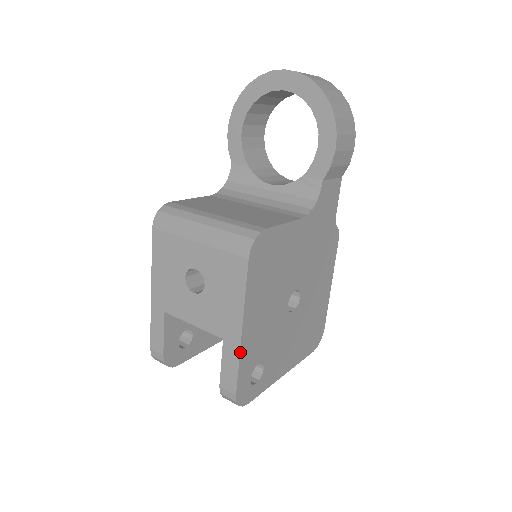
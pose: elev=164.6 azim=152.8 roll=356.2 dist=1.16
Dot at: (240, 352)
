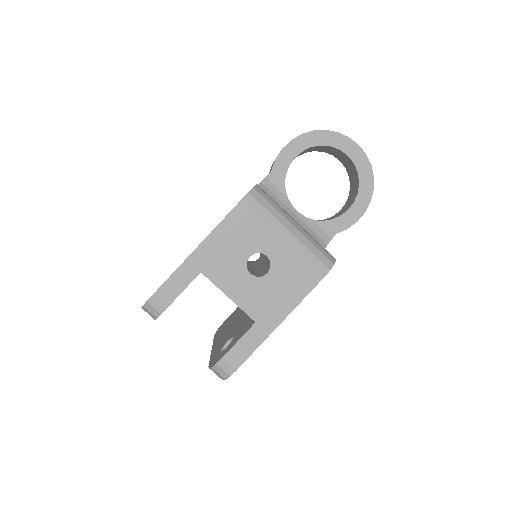
Dot at: occluded
